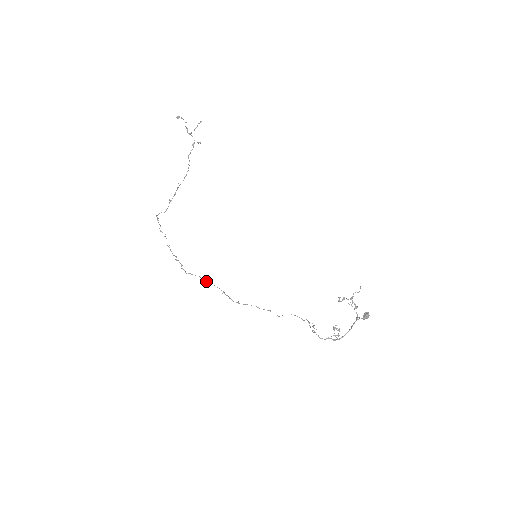
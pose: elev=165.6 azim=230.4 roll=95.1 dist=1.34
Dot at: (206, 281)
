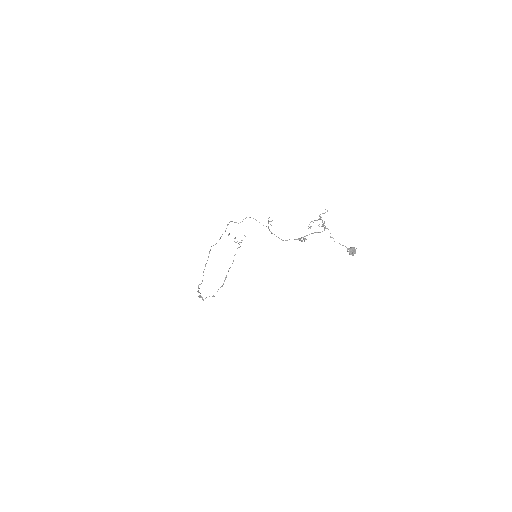
Dot at: (205, 266)
